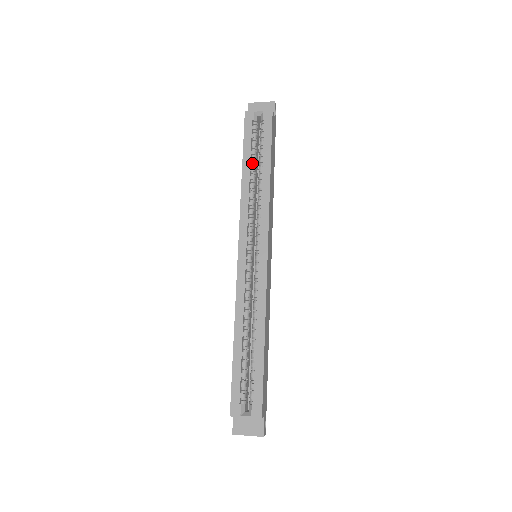
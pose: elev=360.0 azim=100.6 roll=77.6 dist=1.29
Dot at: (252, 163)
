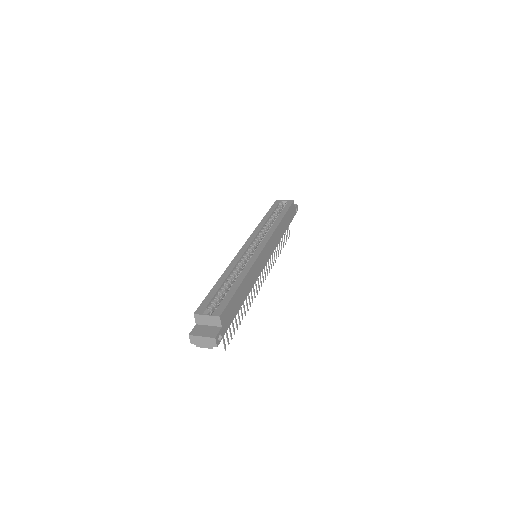
Dot at: (272, 217)
